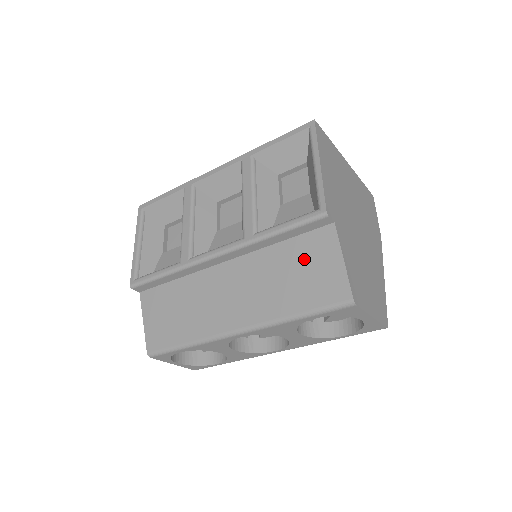
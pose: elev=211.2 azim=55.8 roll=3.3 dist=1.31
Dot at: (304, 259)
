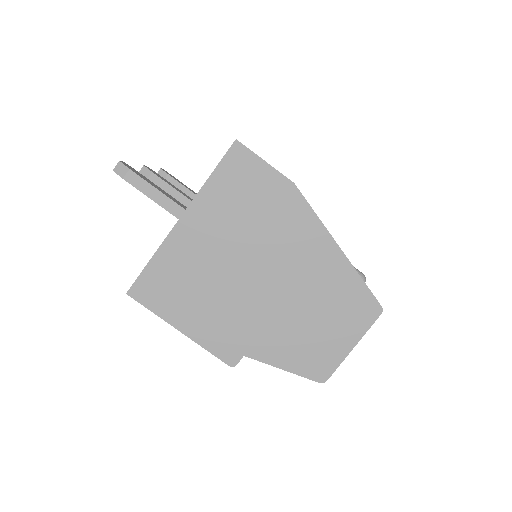
Dot at: occluded
